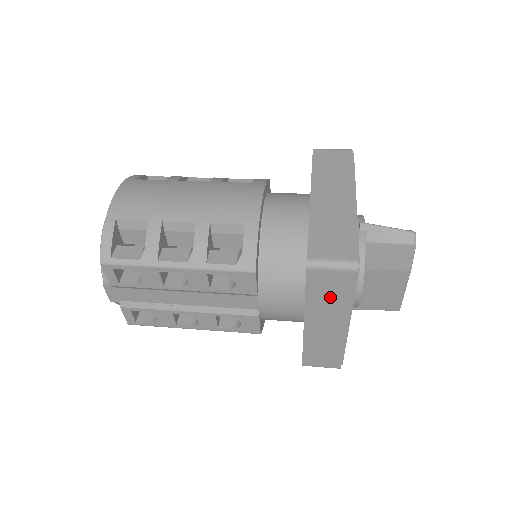
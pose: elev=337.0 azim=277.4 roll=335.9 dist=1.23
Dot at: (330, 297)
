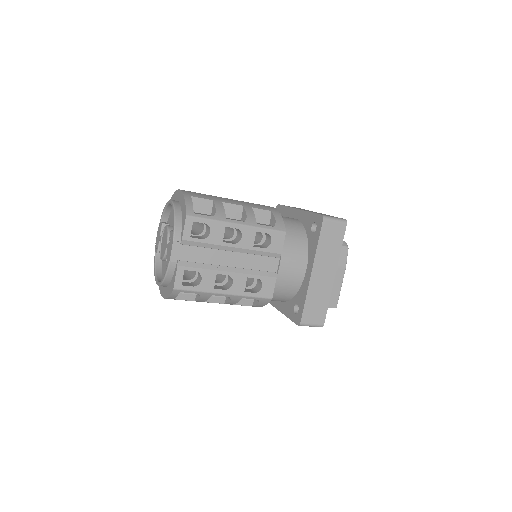
Dot at: (330, 246)
